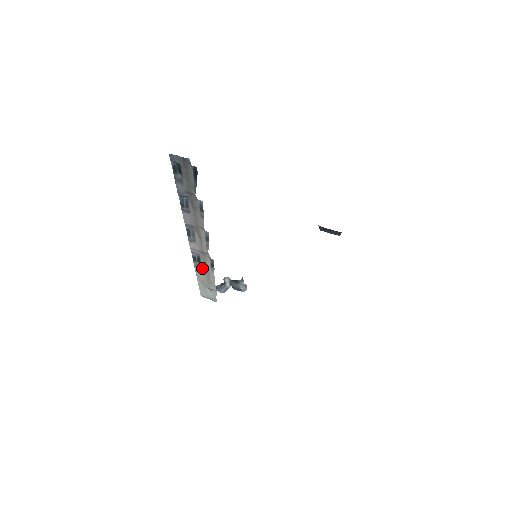
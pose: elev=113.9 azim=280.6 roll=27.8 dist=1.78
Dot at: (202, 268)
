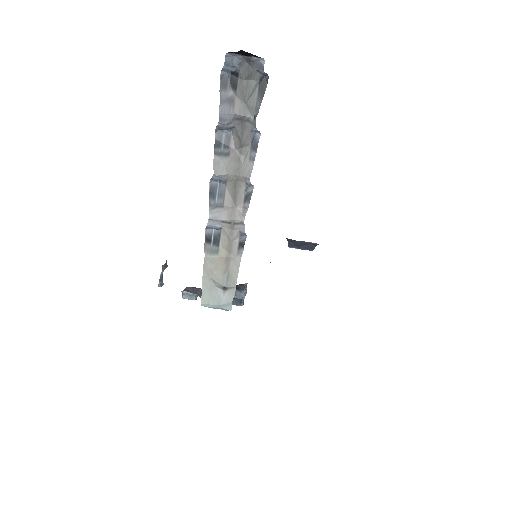
Dot at: (220, 253)
